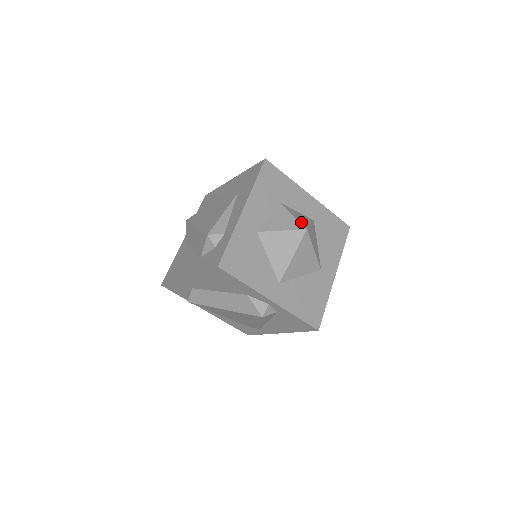
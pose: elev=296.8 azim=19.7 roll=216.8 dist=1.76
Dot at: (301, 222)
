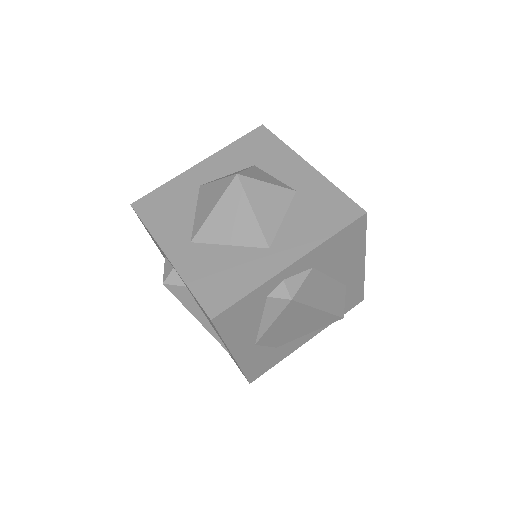
Dot at: (245, 172)
